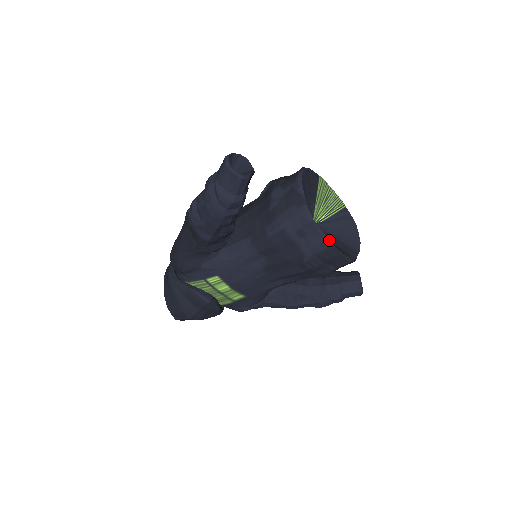
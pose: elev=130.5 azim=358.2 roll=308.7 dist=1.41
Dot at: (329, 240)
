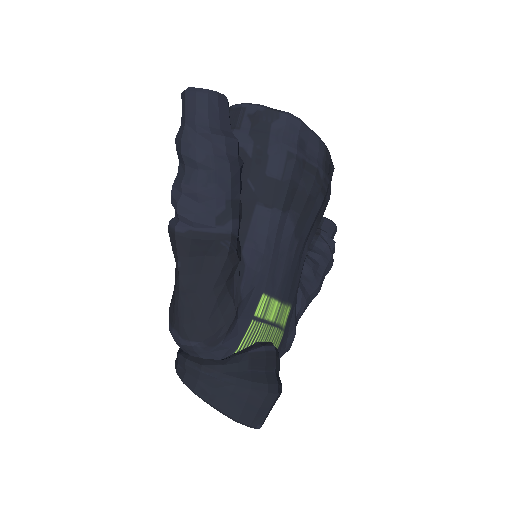
Dot at: (320, 139)
